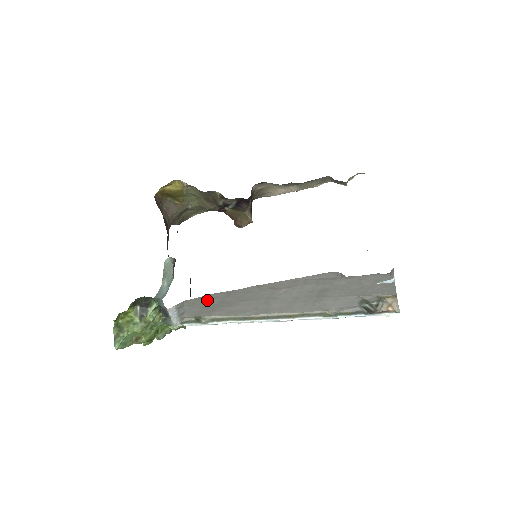
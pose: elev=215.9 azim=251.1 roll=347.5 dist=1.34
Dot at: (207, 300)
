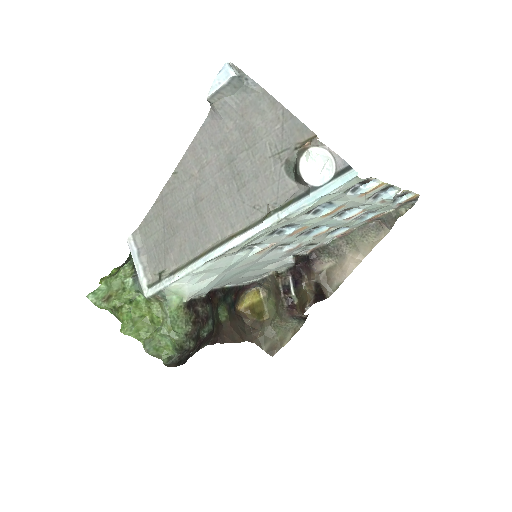
Dot at: (154, 224)
